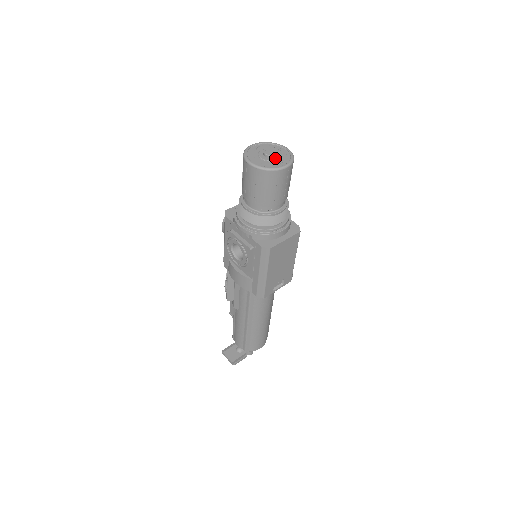
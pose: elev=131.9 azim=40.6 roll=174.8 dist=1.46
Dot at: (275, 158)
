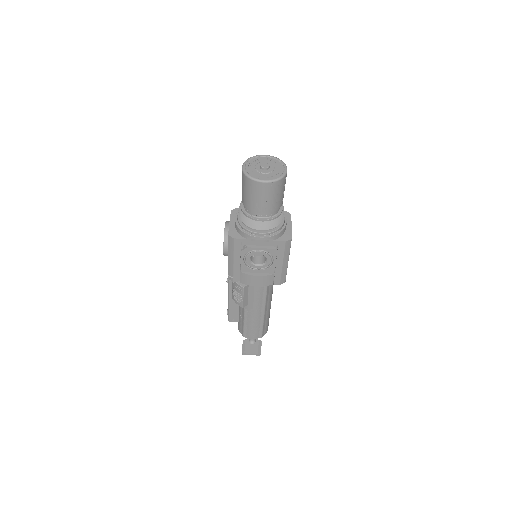
Dot at: (272, 167)
